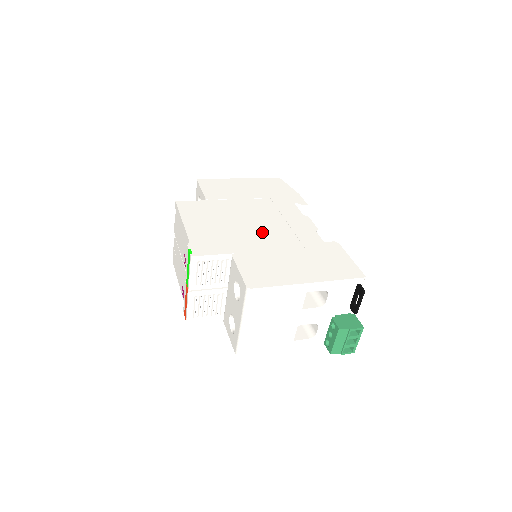
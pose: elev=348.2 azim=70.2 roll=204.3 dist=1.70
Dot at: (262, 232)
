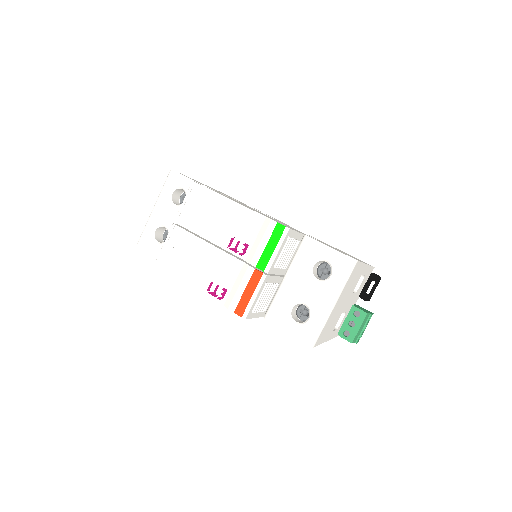
Dot at: occluded
